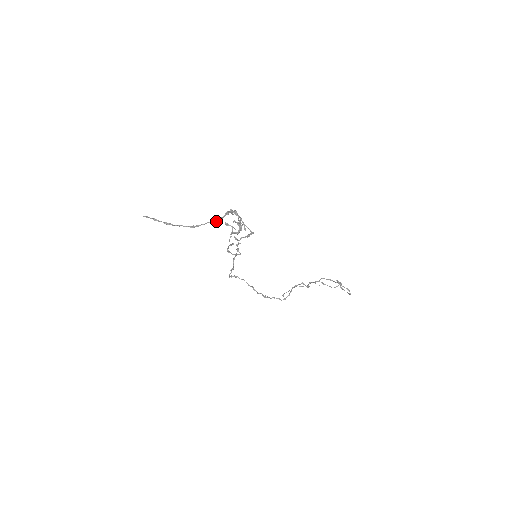
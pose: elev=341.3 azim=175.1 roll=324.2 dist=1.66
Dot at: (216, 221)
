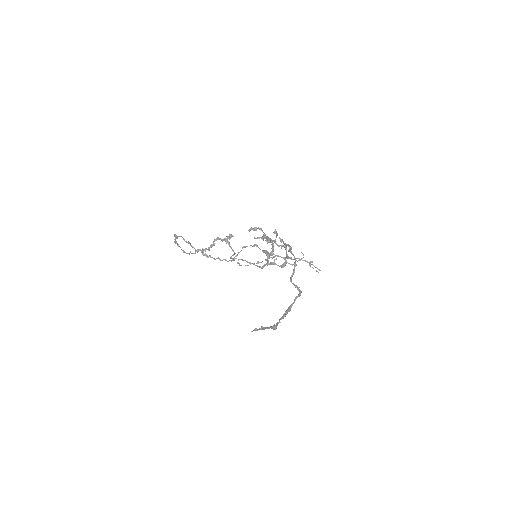
Dot at: occluded
